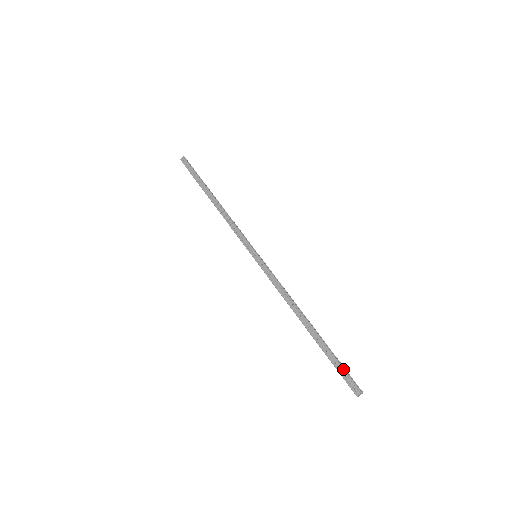
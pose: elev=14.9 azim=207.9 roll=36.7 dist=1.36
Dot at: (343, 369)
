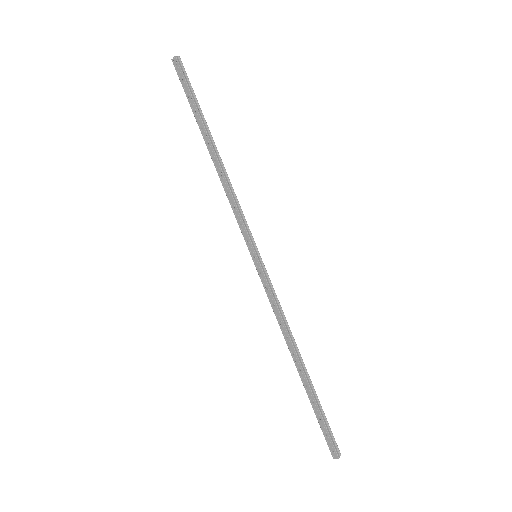
Dot at: (326, 428)
